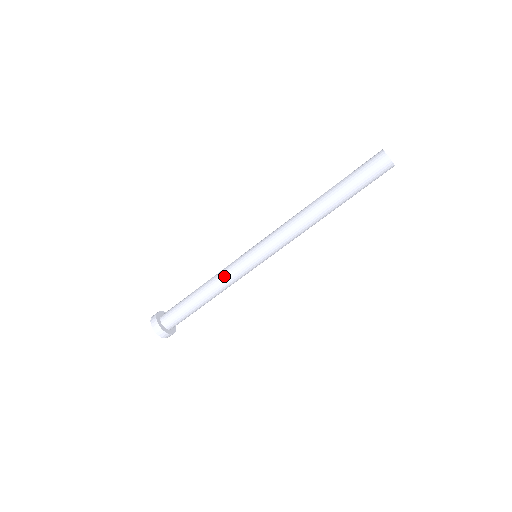
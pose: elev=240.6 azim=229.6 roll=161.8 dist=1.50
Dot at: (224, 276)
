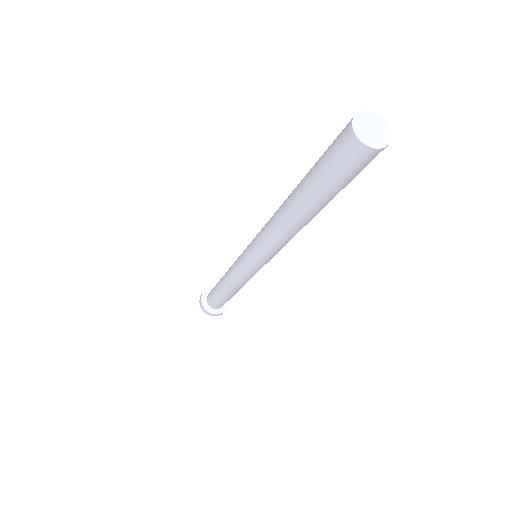
Dot at: (232, 277)
